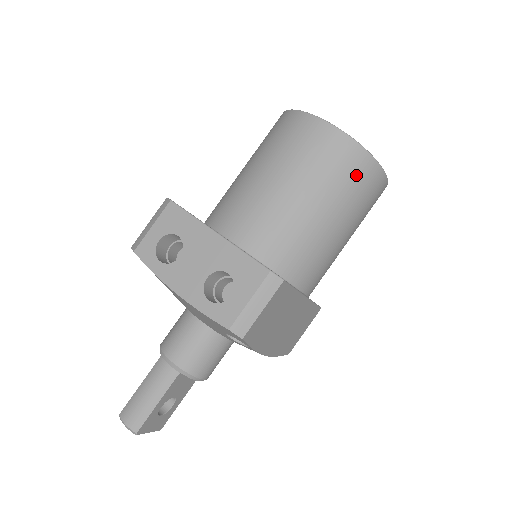
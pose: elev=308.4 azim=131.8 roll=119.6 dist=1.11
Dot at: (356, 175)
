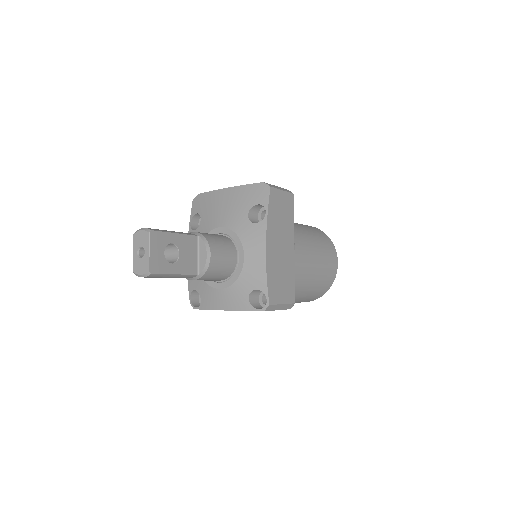
Dot at: (322, 236)
